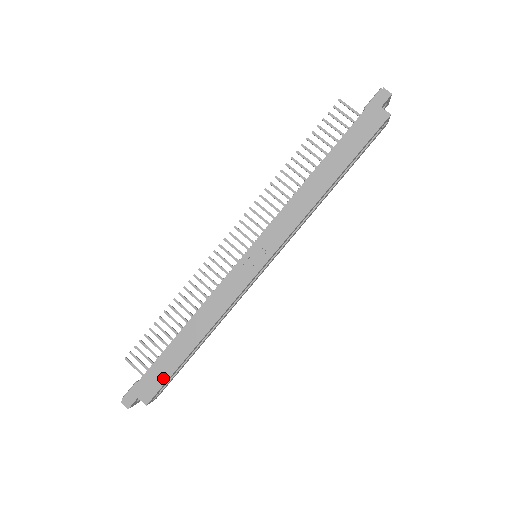
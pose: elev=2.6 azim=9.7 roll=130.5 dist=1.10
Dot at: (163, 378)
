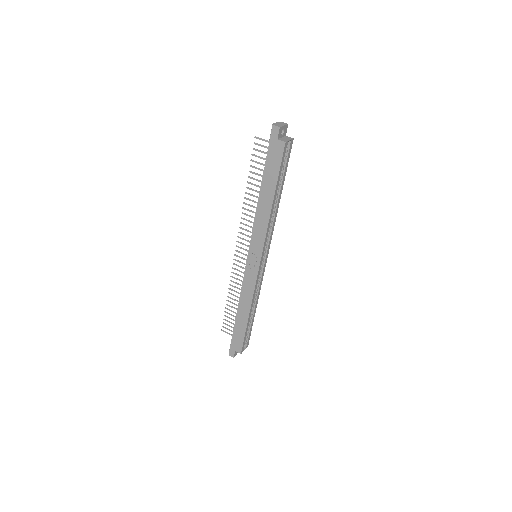
Dot at: (241, 338)
